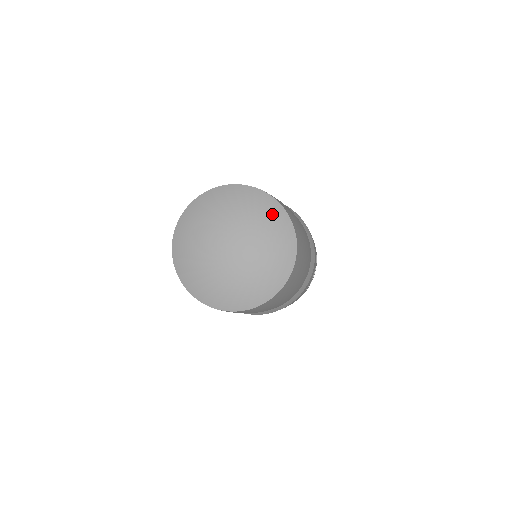
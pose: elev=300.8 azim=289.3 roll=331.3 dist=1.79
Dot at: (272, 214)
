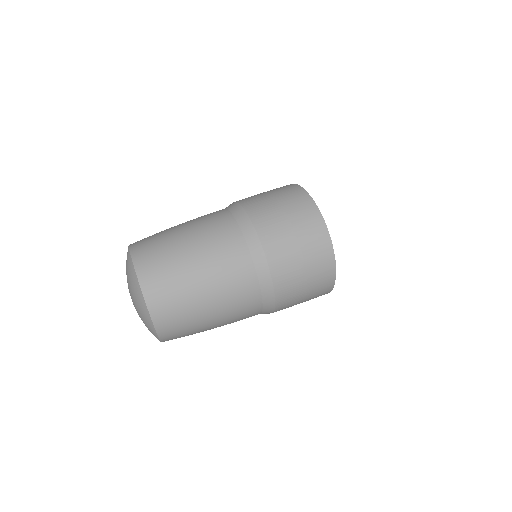
Dot at: (150, 331)
